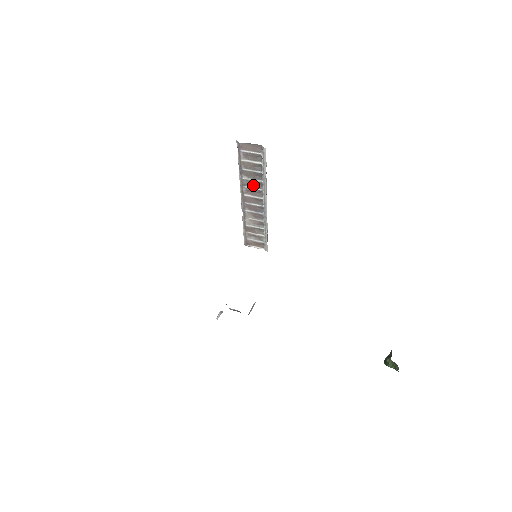
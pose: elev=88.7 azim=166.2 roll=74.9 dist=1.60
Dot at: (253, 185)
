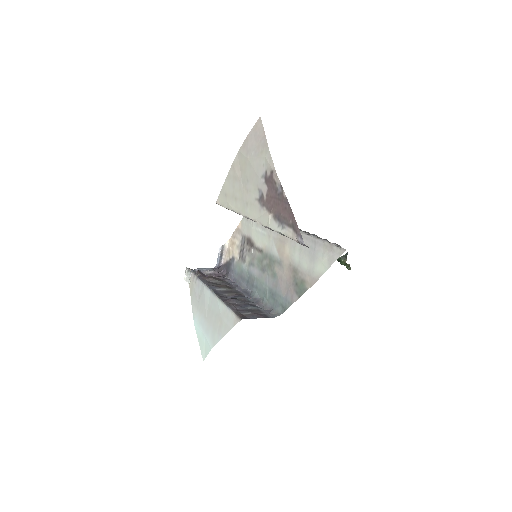
Dot at: occluded
